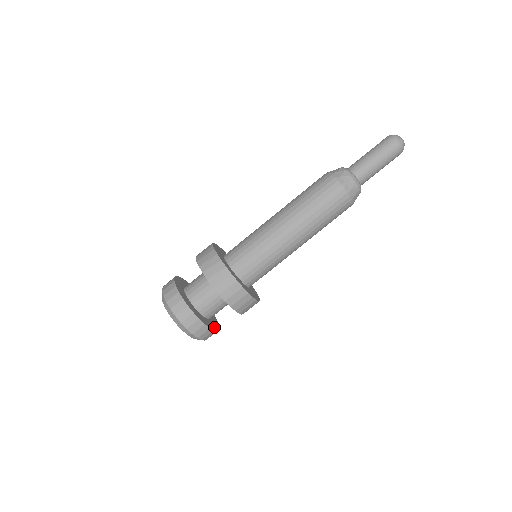
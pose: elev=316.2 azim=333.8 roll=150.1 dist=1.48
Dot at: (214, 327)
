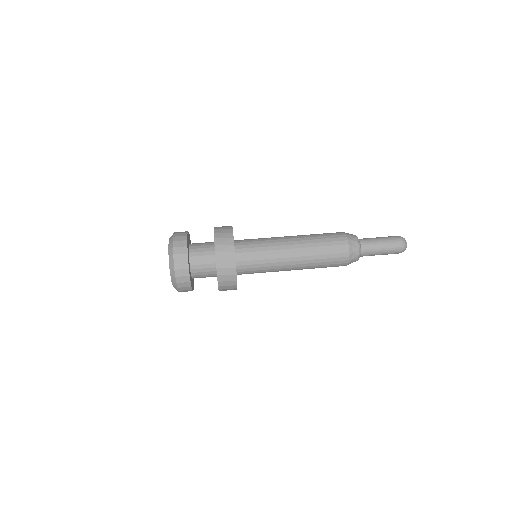
Dot at: occluded
